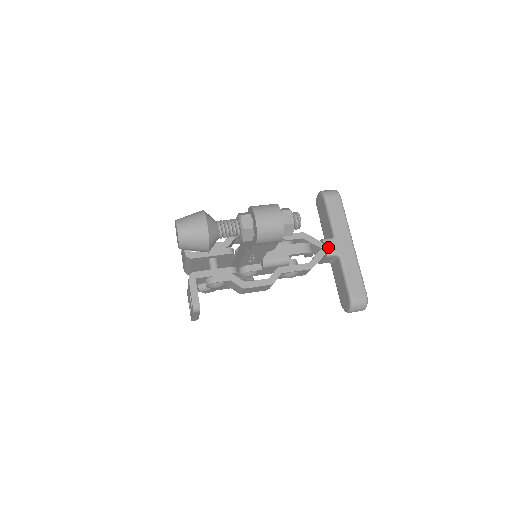
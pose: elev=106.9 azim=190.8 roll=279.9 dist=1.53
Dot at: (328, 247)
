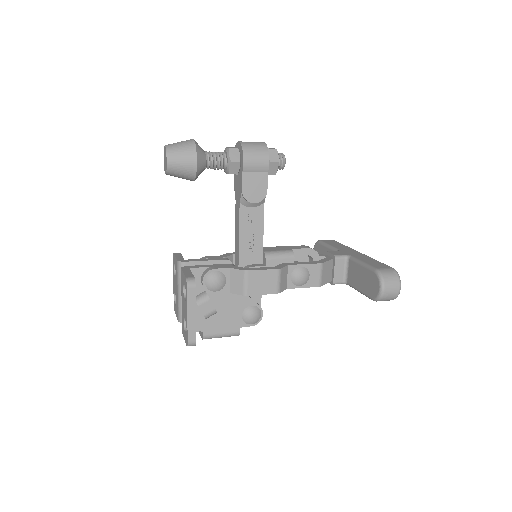
Dot at: (334, 253)
